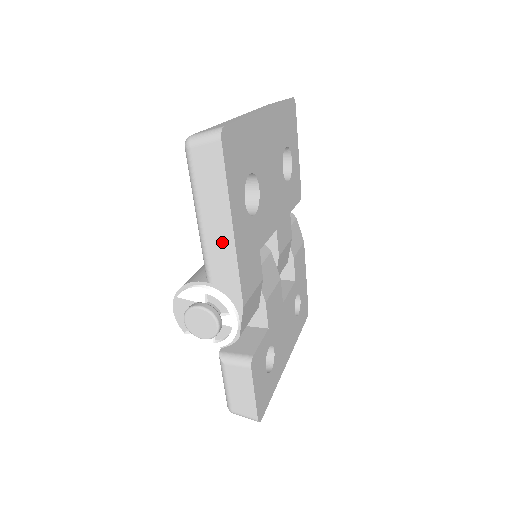
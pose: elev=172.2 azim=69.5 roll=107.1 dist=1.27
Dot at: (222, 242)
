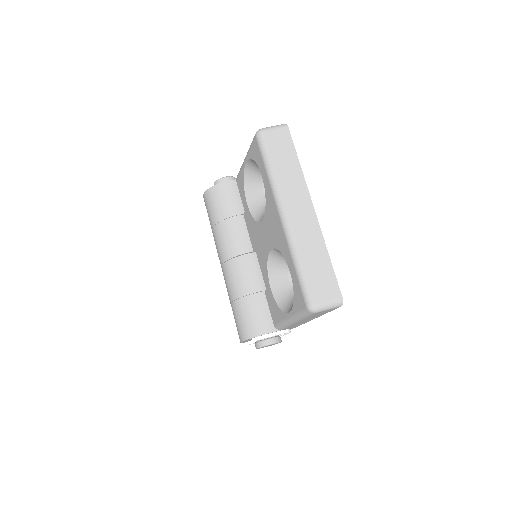
Dot at: (303, 322)
